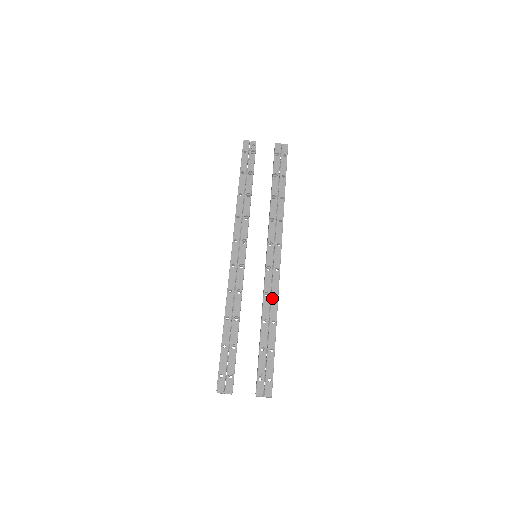
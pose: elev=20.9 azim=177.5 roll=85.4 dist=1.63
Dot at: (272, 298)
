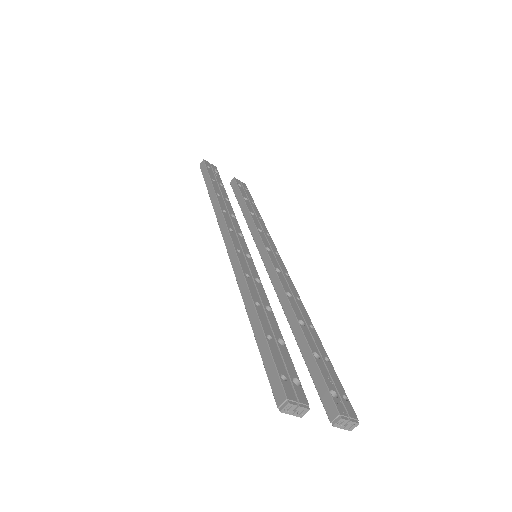
Dot at: (297, 301)
